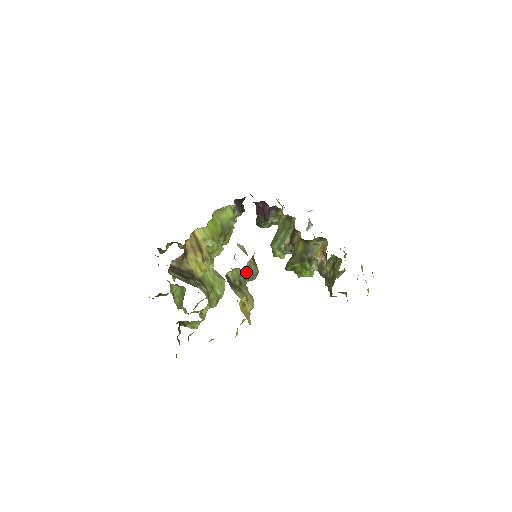
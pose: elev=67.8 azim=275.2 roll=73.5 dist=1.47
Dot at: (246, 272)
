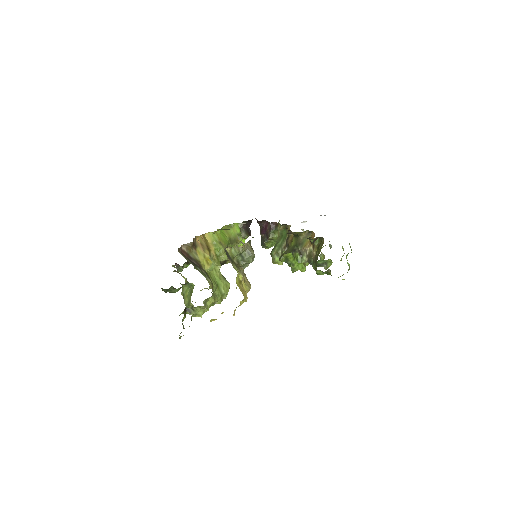
Dot at: (243, 250)
